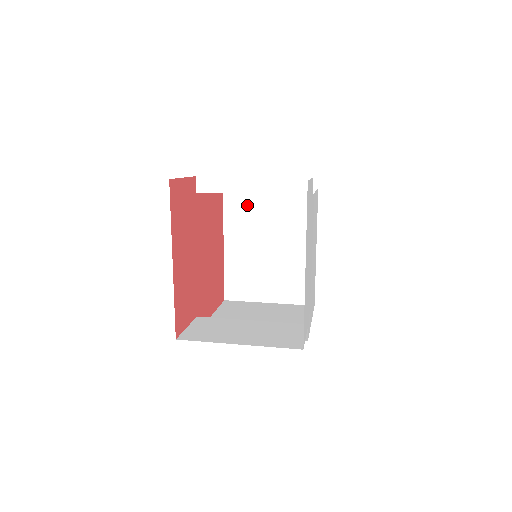
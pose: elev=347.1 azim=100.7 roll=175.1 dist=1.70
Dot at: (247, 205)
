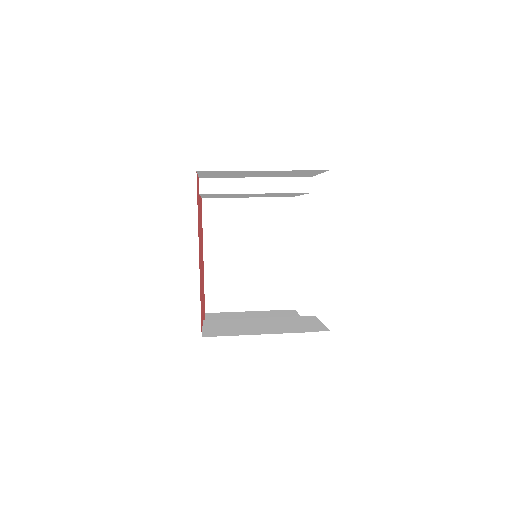
Dot at: (226, 215)
